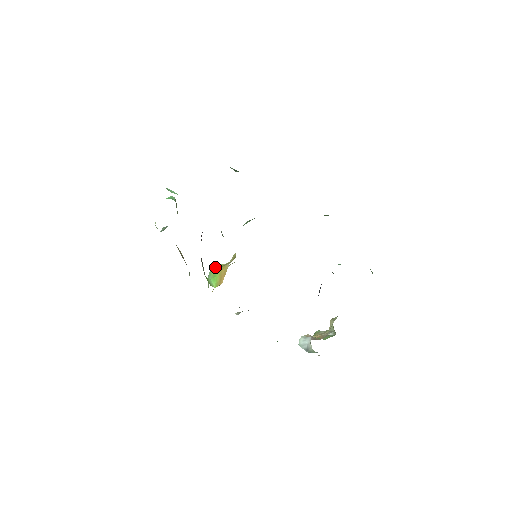
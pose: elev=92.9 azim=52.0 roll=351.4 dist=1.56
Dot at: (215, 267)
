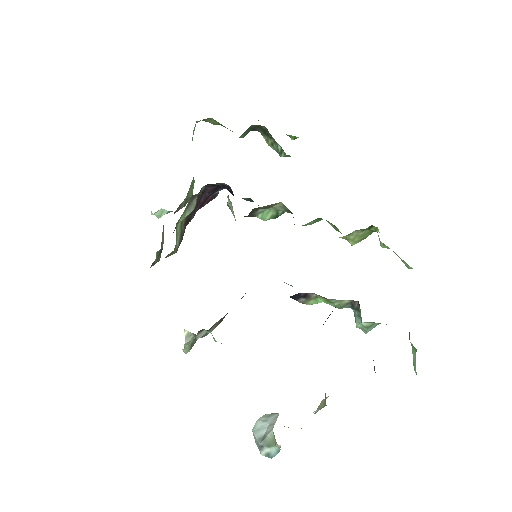
Dot at: occluded
